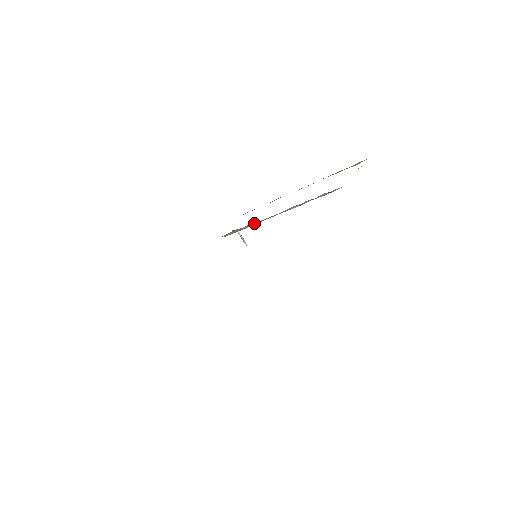
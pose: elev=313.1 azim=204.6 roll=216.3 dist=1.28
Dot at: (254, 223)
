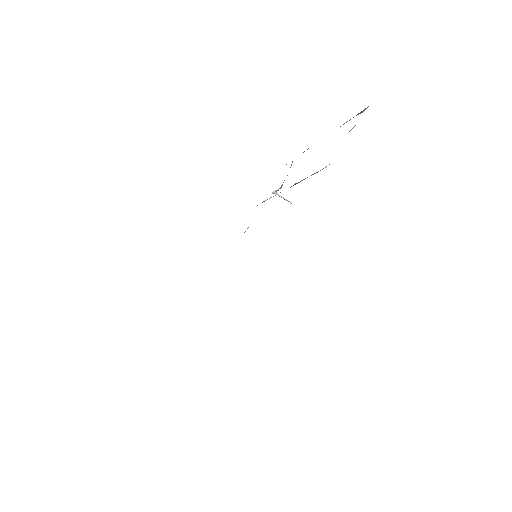
Dot at: occluded
